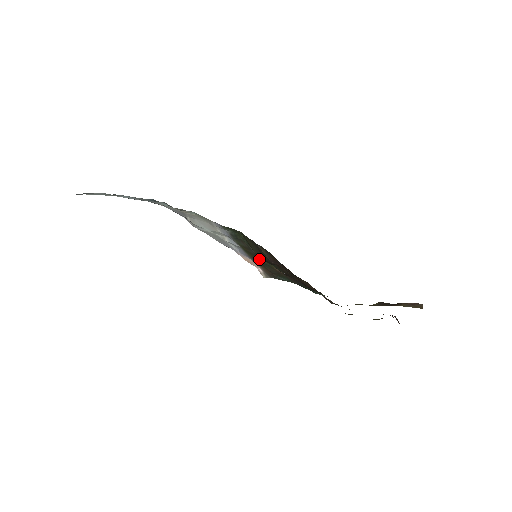
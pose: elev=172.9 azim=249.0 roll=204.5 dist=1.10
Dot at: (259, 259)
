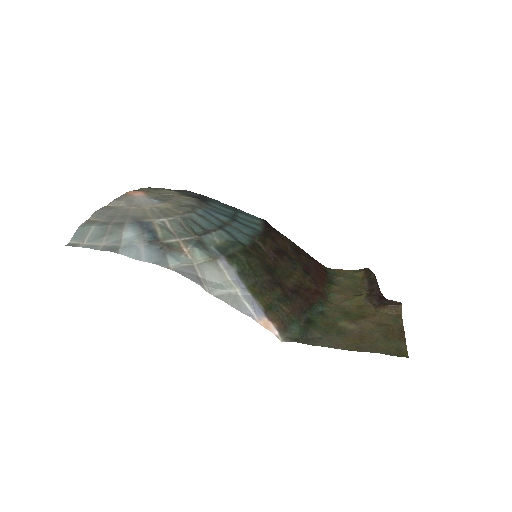
Dot at: (269, 299)
